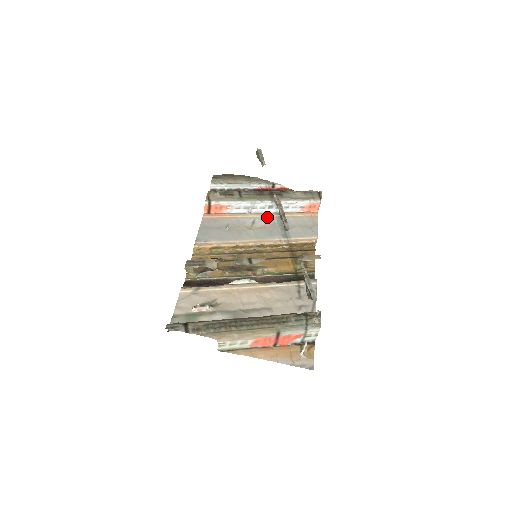
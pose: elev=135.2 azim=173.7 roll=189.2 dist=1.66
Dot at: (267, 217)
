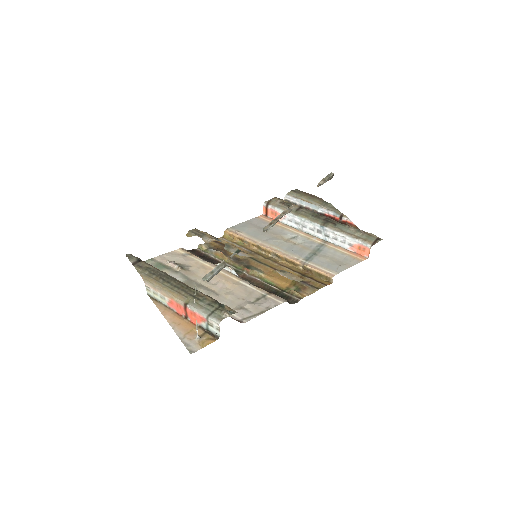
Dot at: (311, 239)
